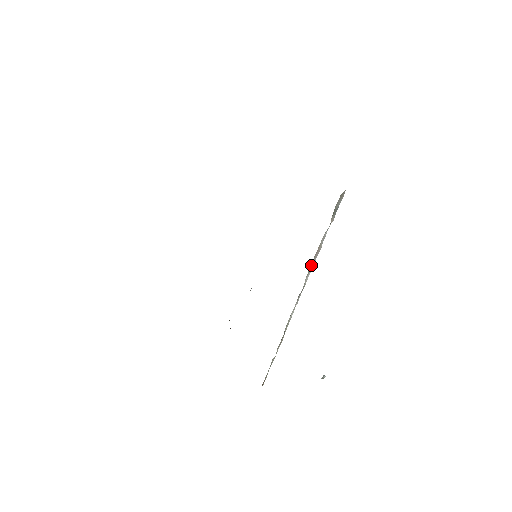
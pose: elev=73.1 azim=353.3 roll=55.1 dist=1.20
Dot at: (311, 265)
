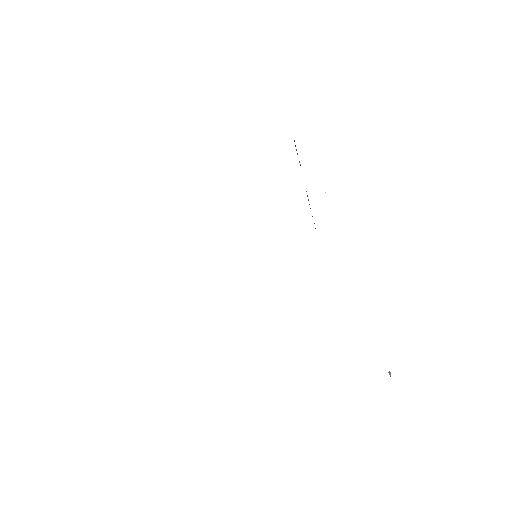
Dot at: occluded
